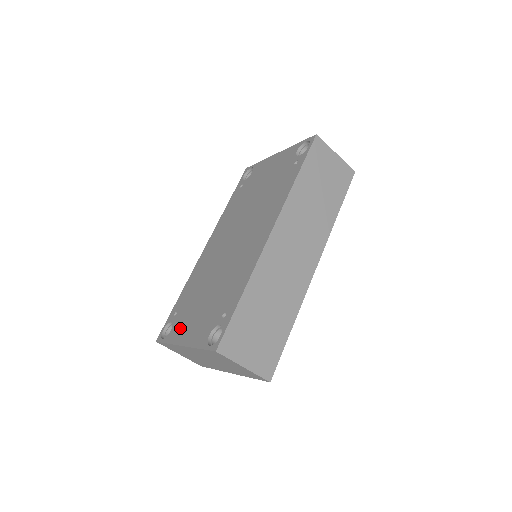
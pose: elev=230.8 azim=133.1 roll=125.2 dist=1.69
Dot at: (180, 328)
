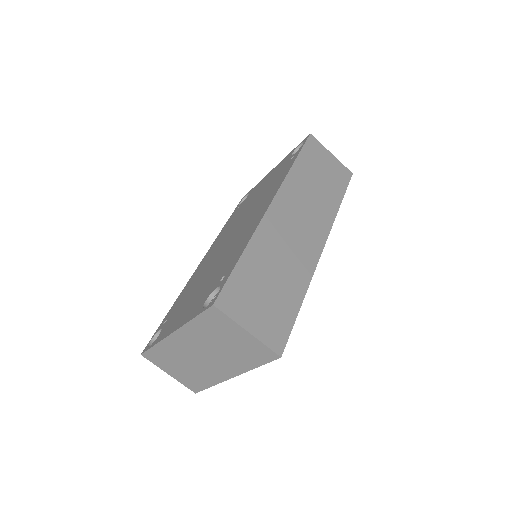
Dot at: (170, 324)
